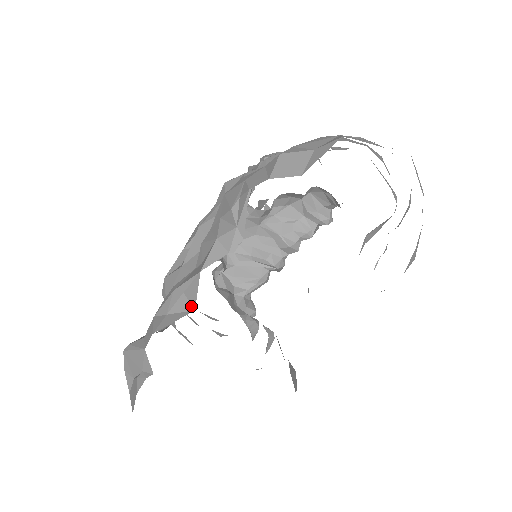
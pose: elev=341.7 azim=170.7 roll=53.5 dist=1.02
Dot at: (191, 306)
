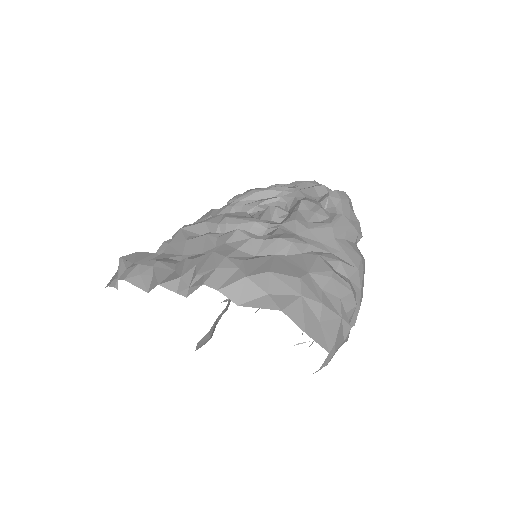
Dot at: (149, 288)
